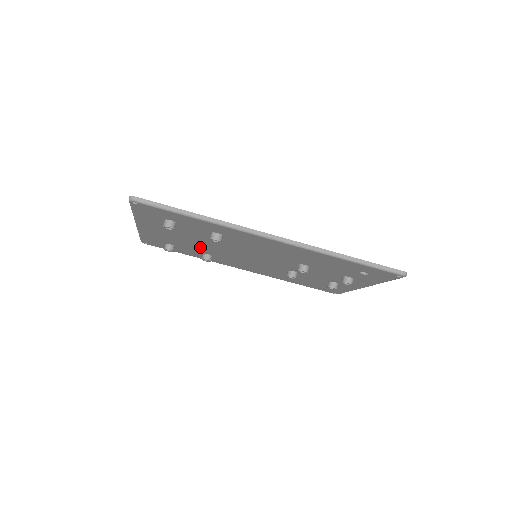
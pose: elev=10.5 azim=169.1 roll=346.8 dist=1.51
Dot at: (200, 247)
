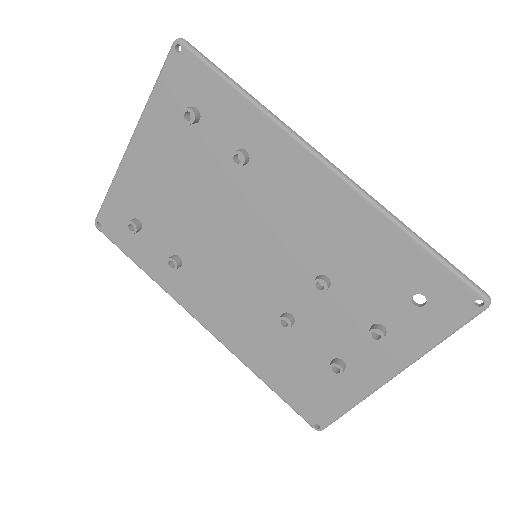
Dot at: (182, 225)
